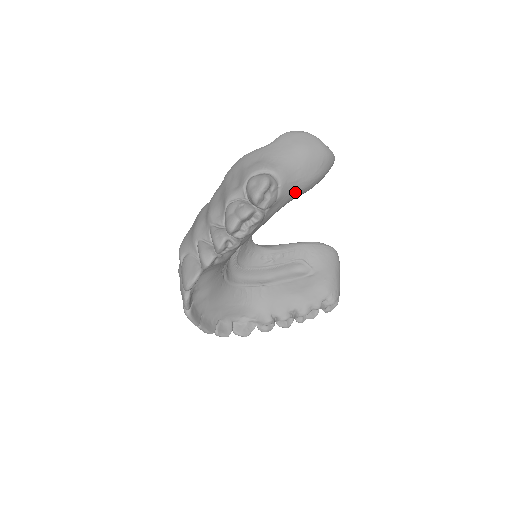
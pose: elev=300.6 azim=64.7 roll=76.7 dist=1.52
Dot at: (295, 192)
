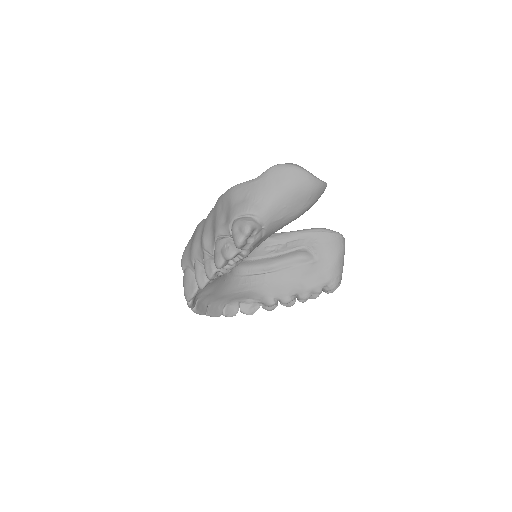
Dot at: (282, 225)
